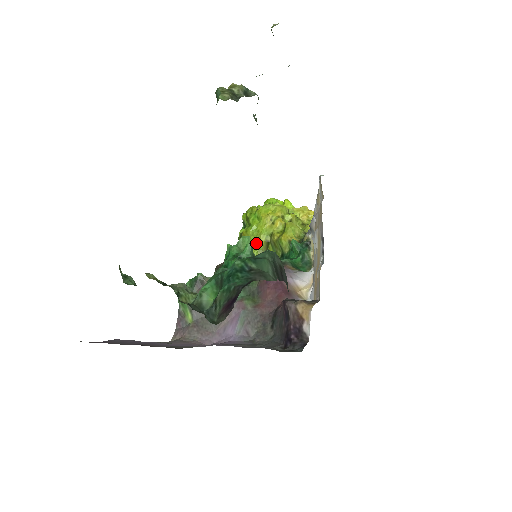
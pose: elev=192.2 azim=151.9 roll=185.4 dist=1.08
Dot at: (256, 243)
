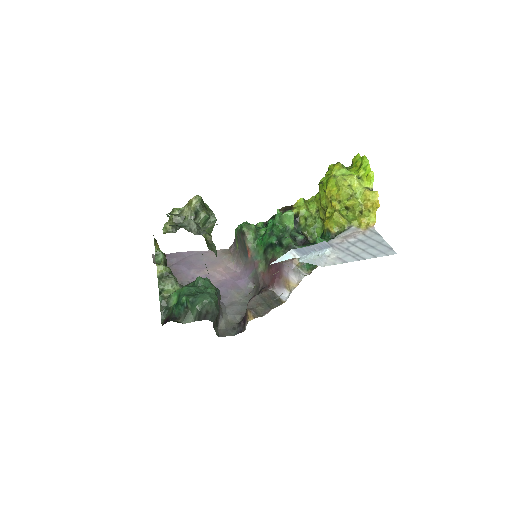
Dot at: (320, 203)
